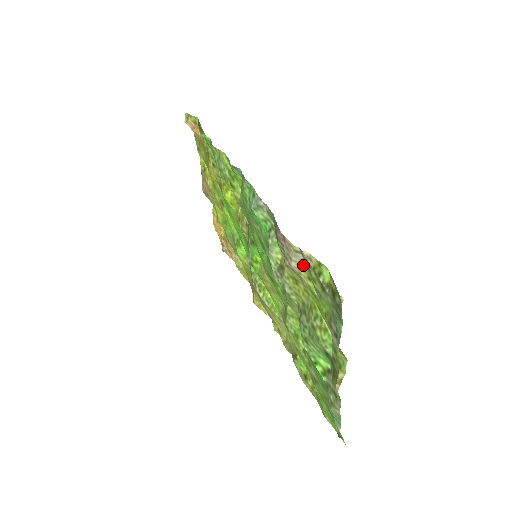
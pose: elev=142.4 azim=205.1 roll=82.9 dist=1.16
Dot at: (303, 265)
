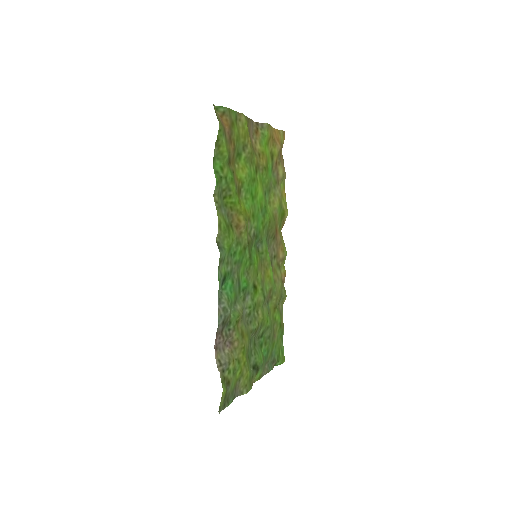
Dot at: (229, 358)
